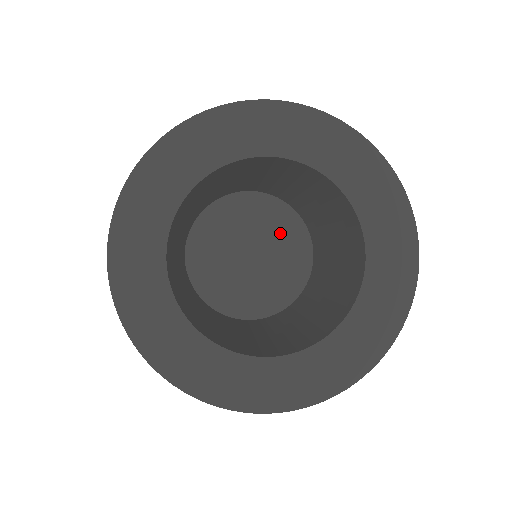
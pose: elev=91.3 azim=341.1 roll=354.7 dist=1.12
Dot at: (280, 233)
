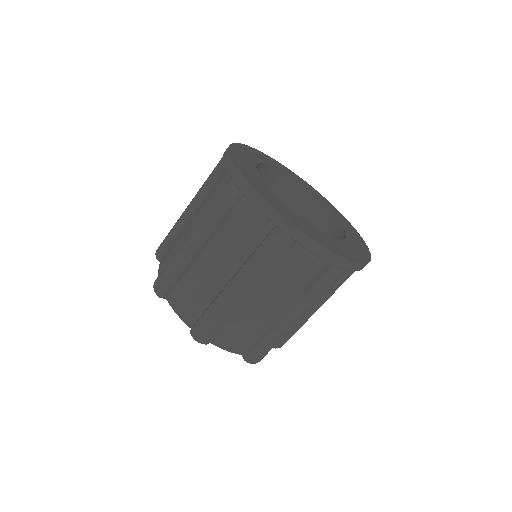
Dot at: occluded
